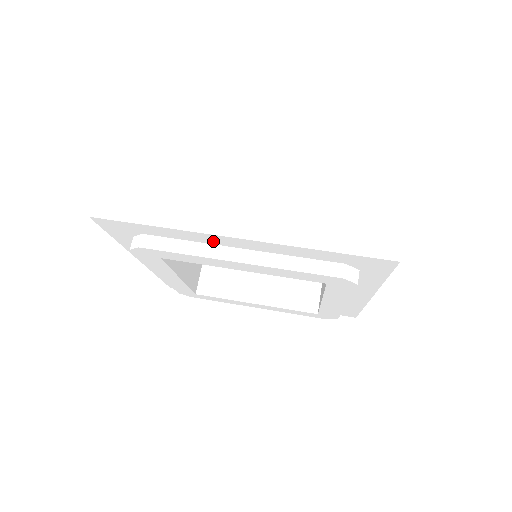
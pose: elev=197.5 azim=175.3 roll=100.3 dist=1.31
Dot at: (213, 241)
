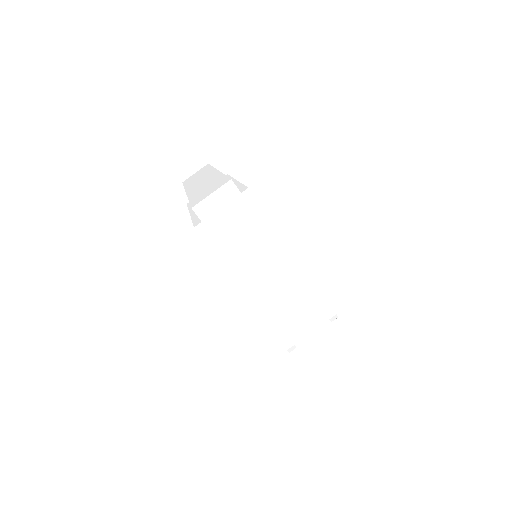
Dot at: occluded
